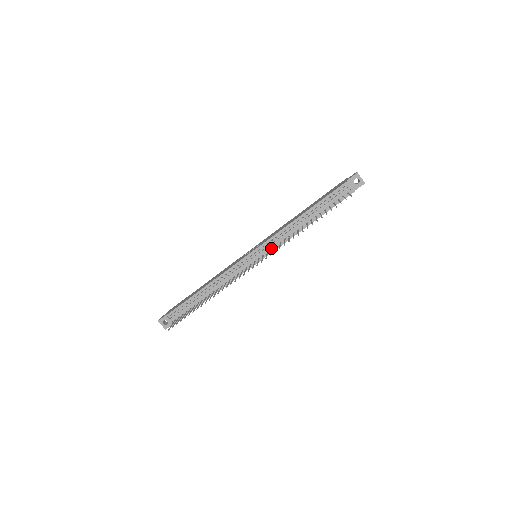
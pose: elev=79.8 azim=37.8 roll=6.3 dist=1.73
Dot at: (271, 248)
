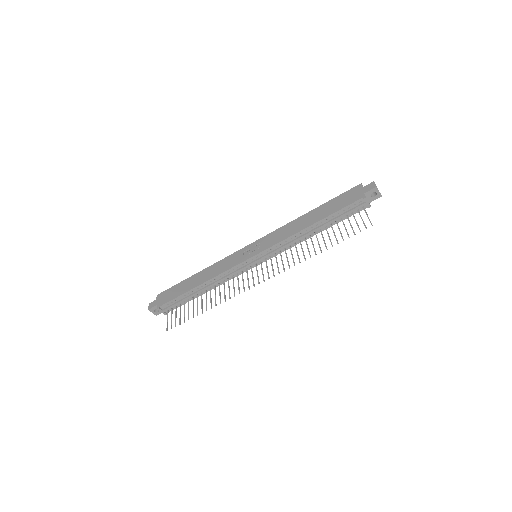
Dot at: (274, 253)
